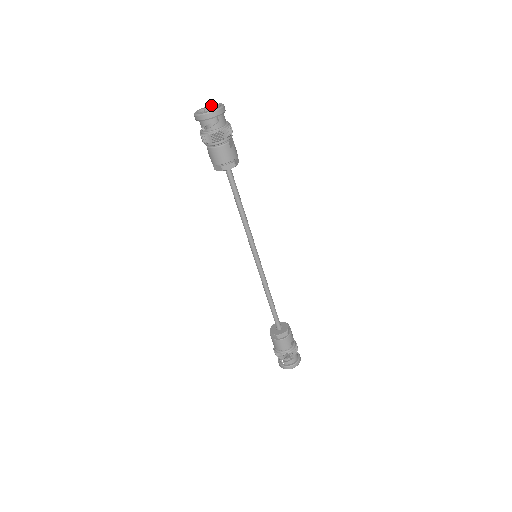
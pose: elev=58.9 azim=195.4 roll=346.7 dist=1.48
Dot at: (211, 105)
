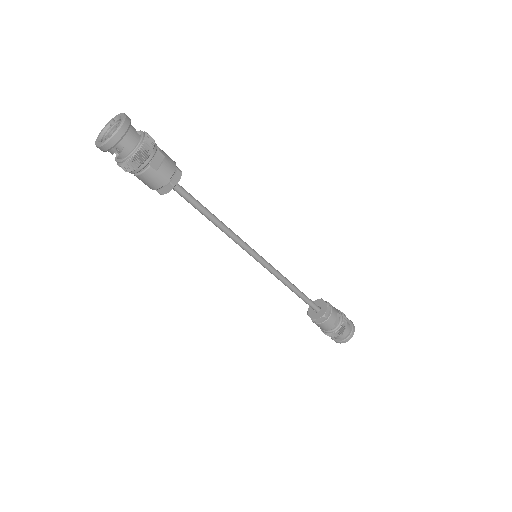
Dot at: (116, 116)
